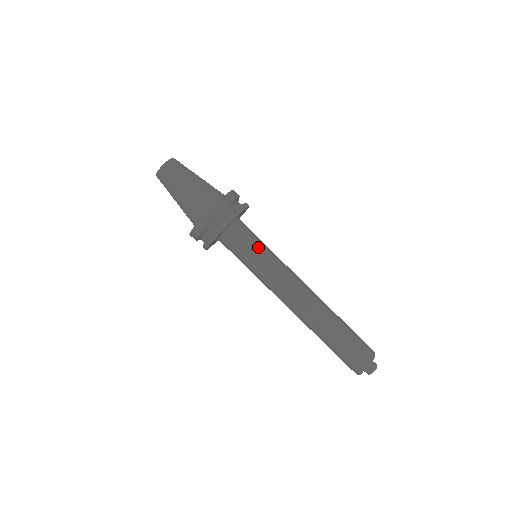
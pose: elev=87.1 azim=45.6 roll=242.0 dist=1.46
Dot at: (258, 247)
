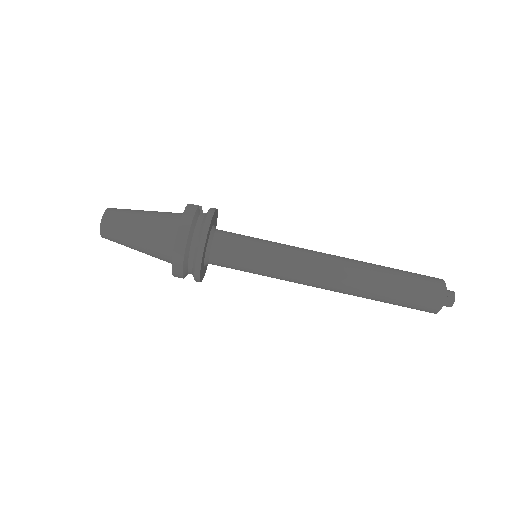
Dot at: occluded
